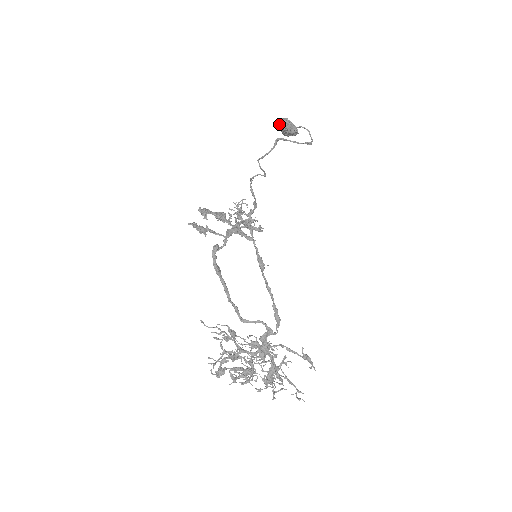
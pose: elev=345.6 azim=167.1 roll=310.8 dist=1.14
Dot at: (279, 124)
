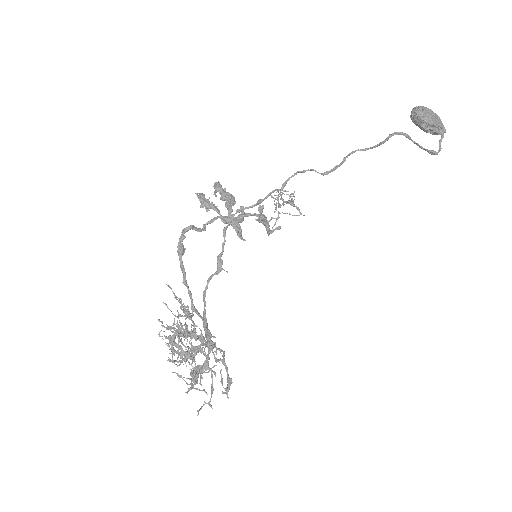
Dot at: (411, 113)
